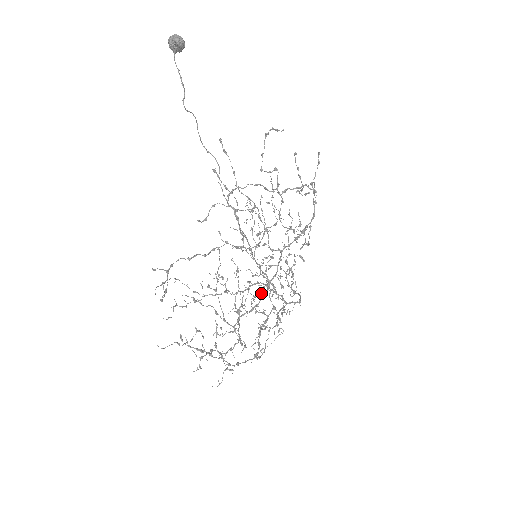
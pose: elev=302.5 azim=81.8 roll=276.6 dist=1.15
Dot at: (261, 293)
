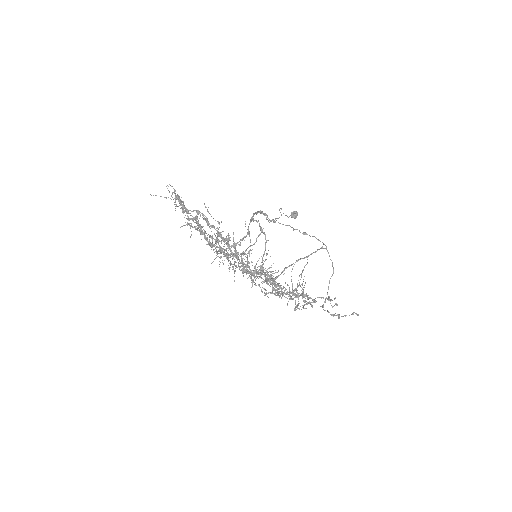
Dot at: occluded
